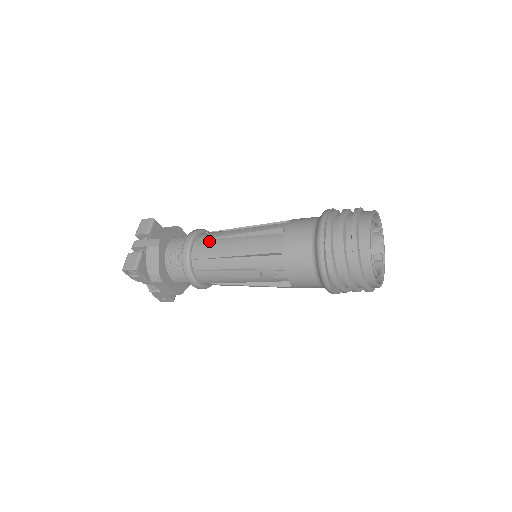
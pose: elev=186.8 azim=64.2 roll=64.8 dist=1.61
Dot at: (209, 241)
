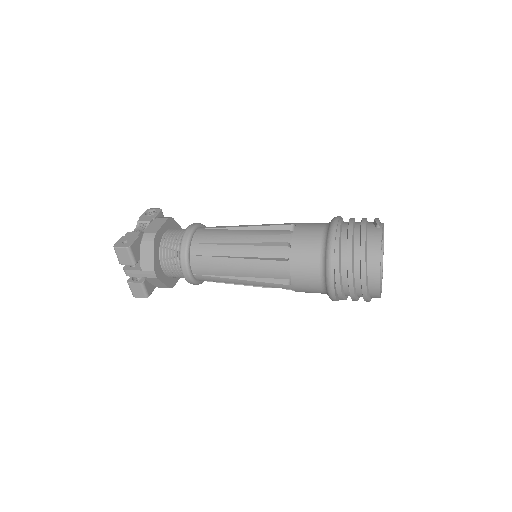
Dot at: (208, 269)
